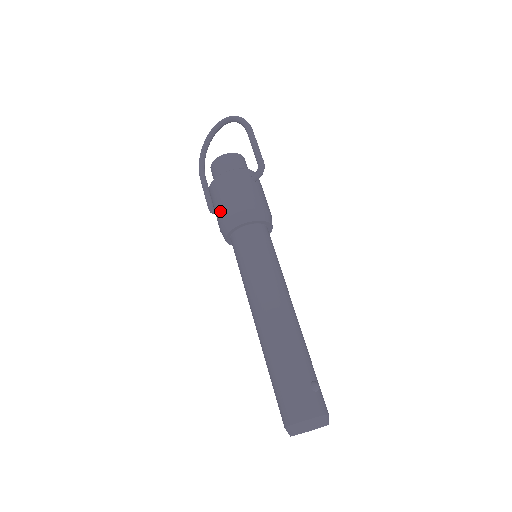
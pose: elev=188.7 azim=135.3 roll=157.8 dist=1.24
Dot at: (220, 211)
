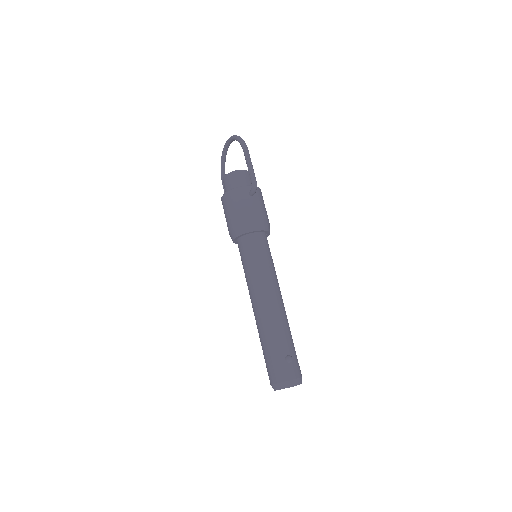
Dot at: (227, 223)
